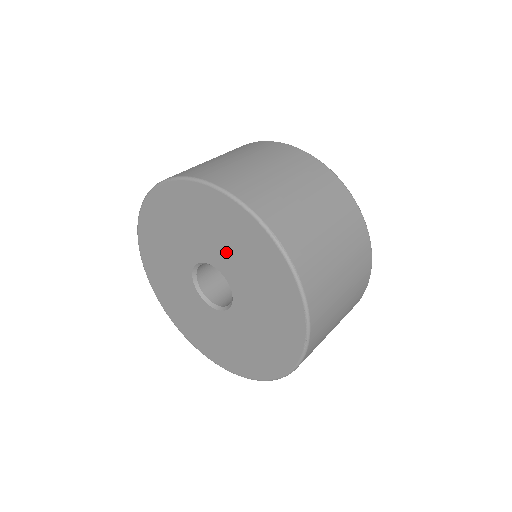
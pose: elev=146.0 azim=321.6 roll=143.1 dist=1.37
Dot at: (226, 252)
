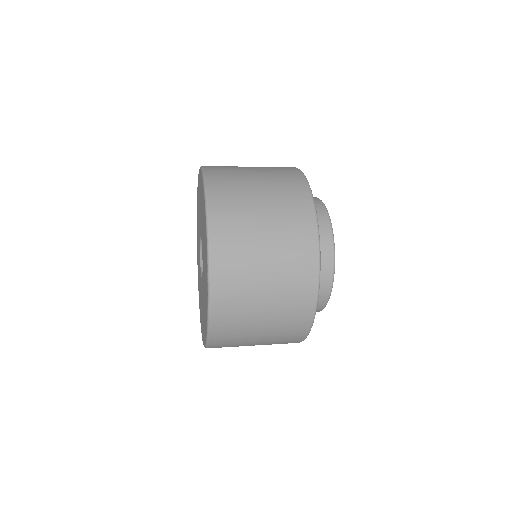
Dot at: (201, 218)
